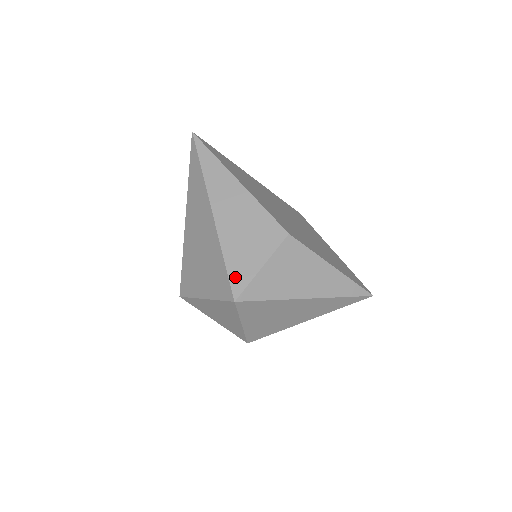
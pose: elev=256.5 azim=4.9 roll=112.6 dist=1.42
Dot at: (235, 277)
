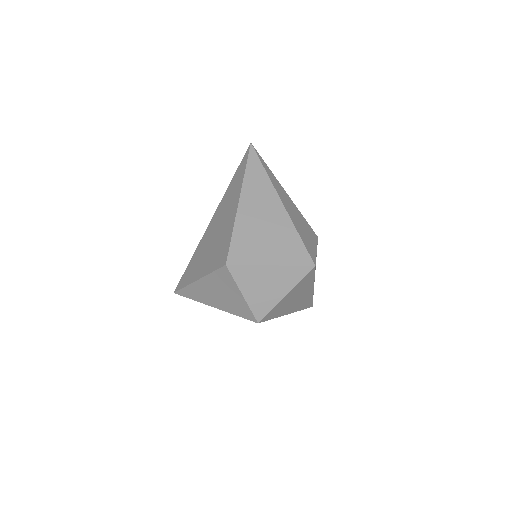
Dot at: (309, 250)
